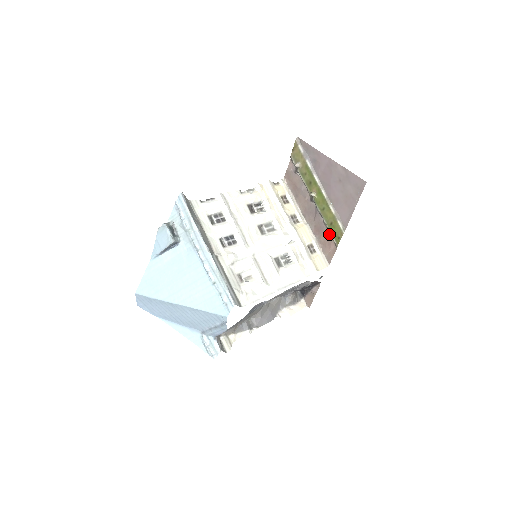
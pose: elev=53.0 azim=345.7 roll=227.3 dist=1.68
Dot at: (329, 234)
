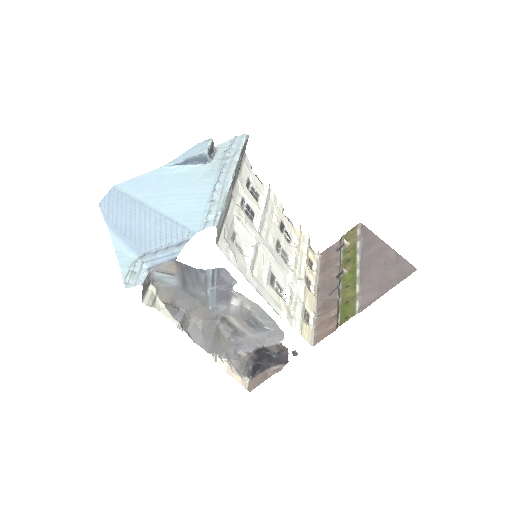
Dot at: (336, 314)
